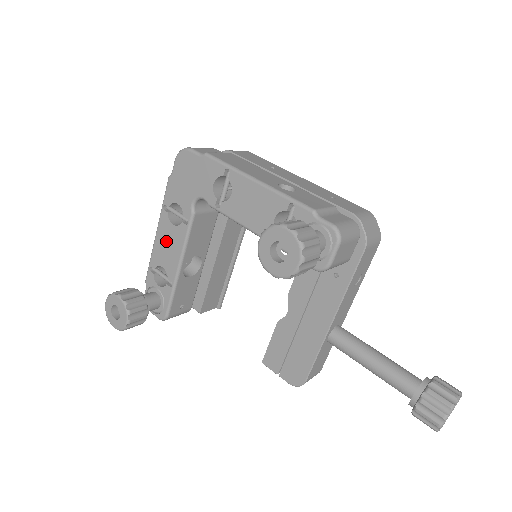
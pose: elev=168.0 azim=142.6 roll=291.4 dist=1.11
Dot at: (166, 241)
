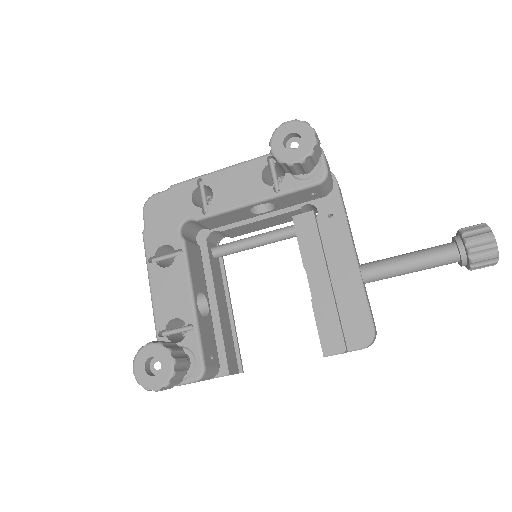
Dot at: (166, 289)
